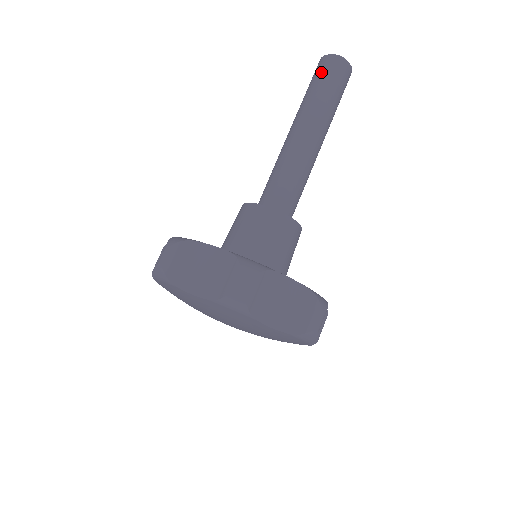
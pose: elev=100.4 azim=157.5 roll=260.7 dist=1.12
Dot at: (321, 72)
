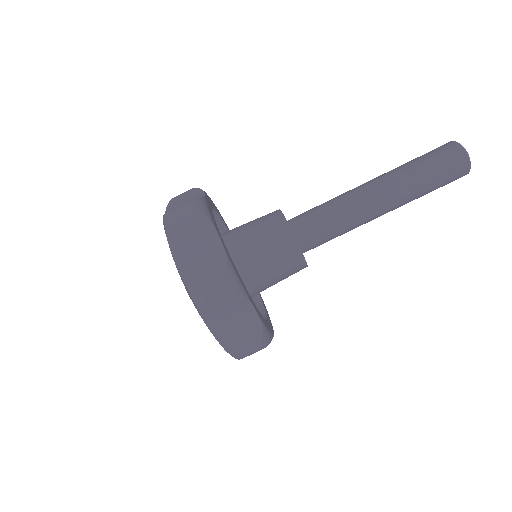
Dot at: (440, 156)
